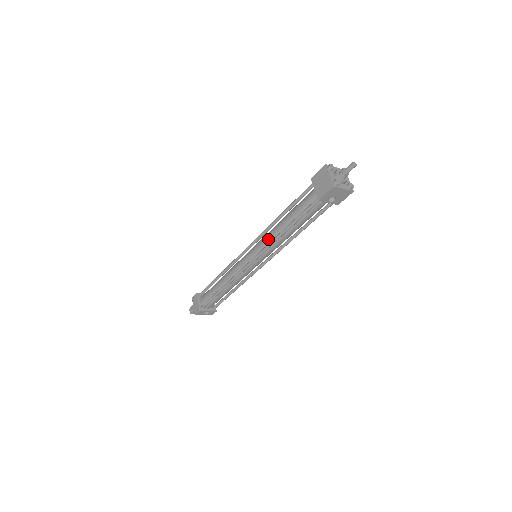
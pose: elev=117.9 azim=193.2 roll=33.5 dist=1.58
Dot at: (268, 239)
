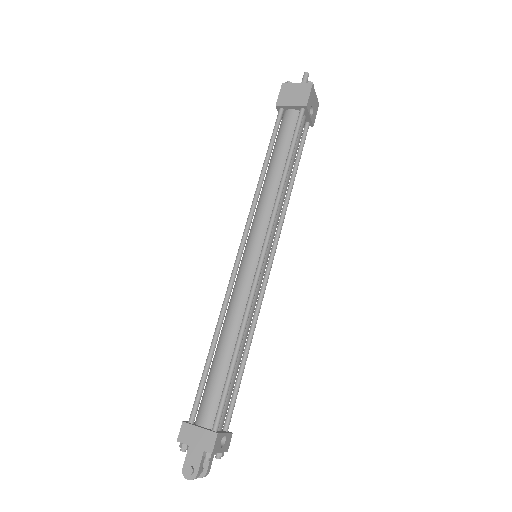
Dot at: (267, 205)
